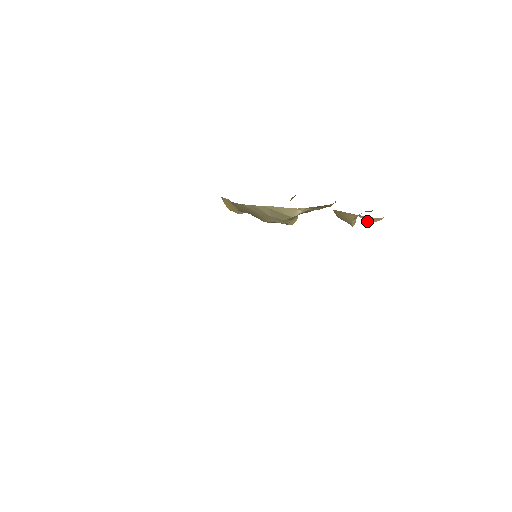
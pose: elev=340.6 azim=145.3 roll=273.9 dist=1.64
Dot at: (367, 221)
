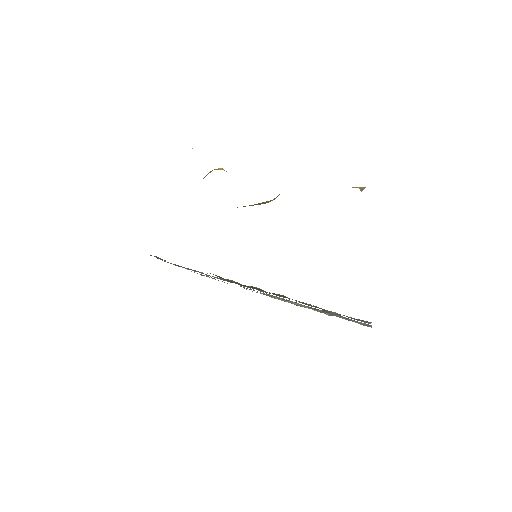
Dot at: (361, 189)
